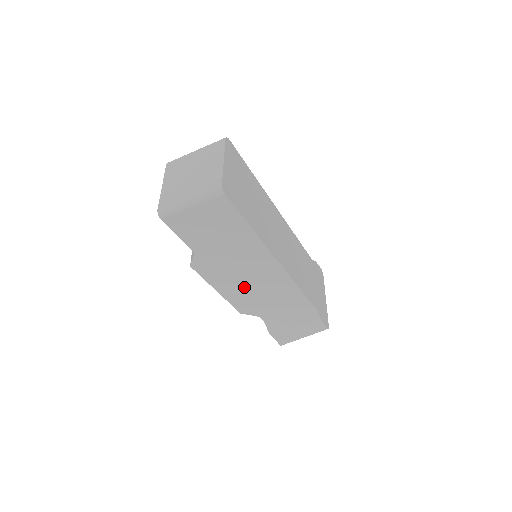
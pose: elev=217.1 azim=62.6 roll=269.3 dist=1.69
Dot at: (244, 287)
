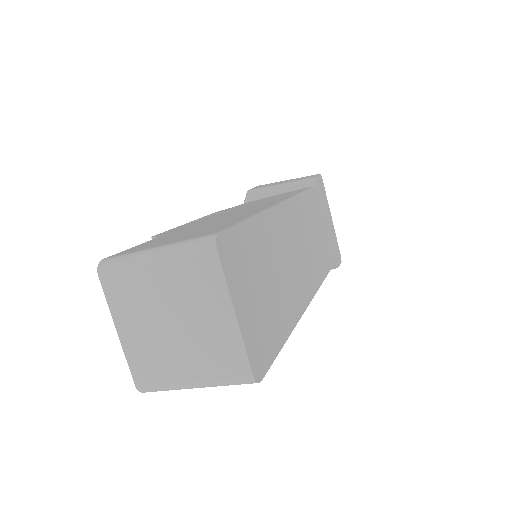
Dot at: occluded
